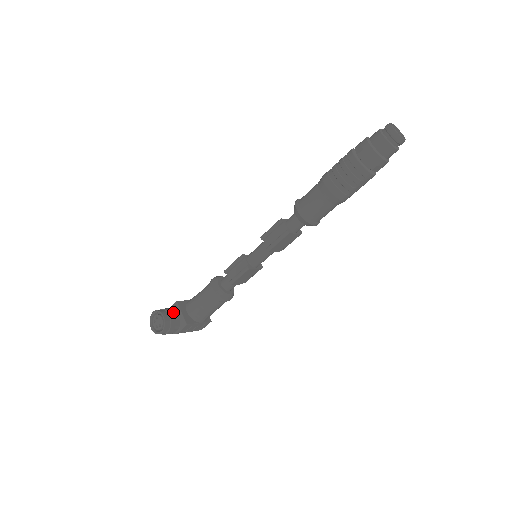
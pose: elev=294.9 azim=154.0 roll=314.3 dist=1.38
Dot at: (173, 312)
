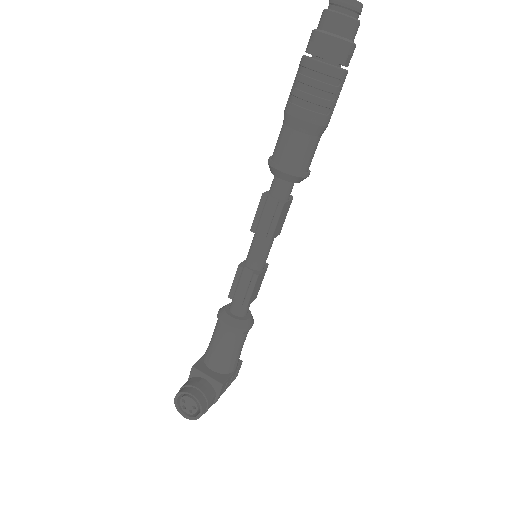
Dot at: (198, 382)
